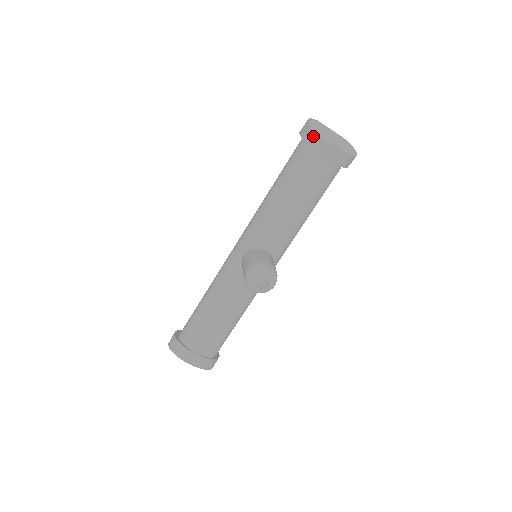
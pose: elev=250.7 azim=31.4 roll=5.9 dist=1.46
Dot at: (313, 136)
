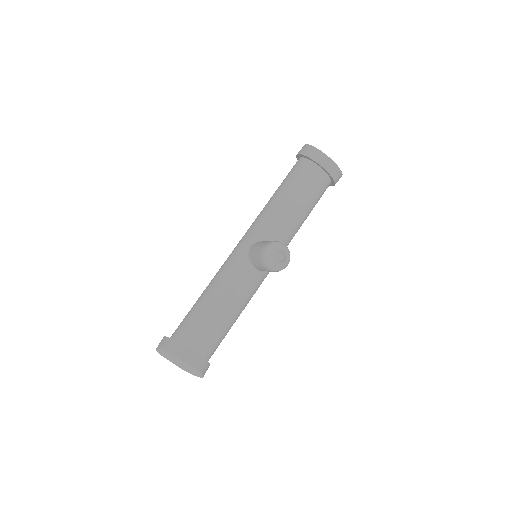
Dot at: (313, 151)
